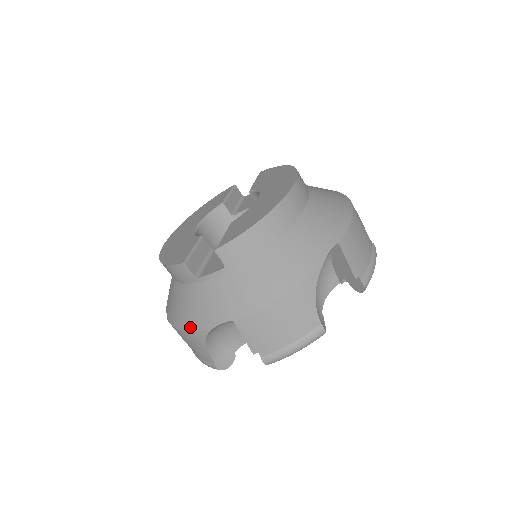
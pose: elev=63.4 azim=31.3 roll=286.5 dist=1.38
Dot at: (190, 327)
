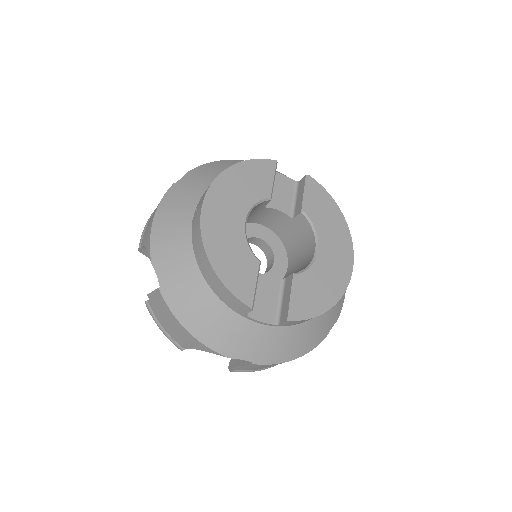
Dot at: (205, 340)
